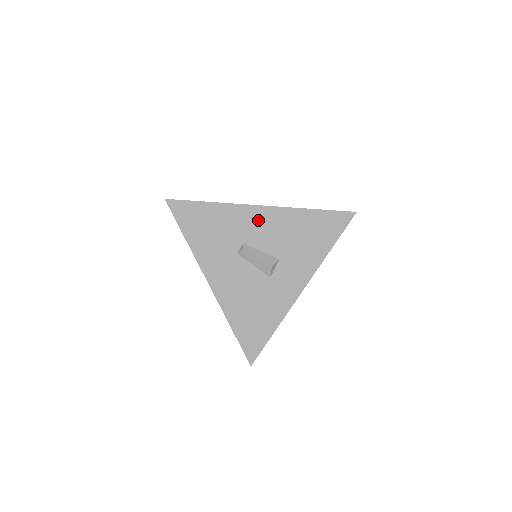
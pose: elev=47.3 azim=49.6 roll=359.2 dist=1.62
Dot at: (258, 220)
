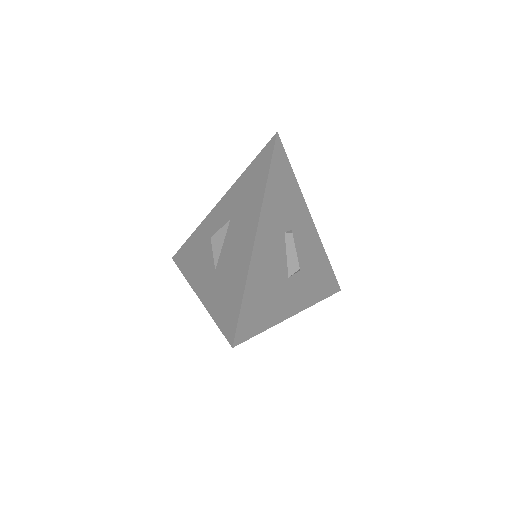
Dot at: (306, 226)
